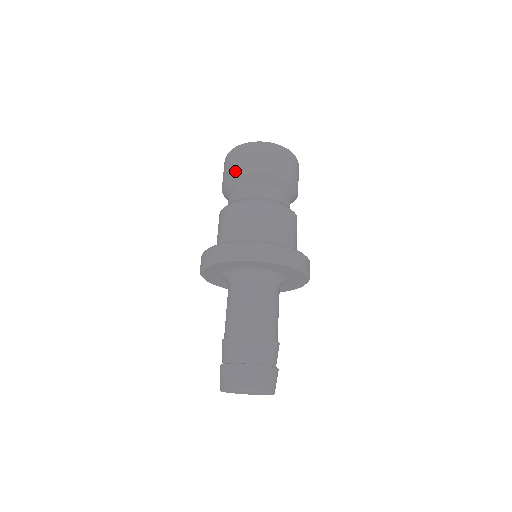
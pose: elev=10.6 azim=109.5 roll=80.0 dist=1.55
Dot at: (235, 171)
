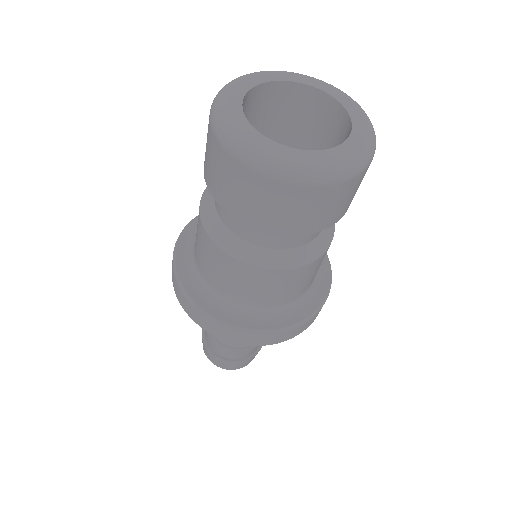
Dot at: (298, 228)
